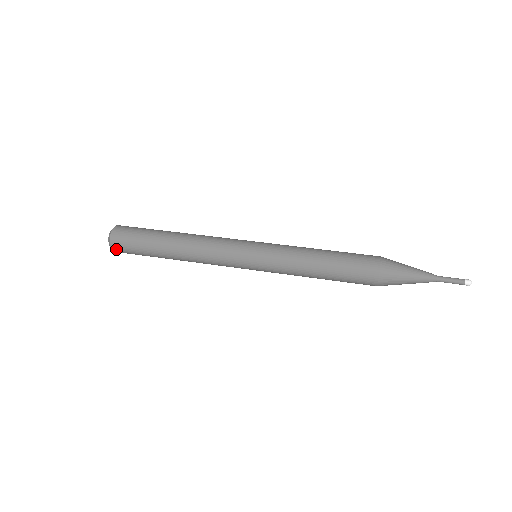
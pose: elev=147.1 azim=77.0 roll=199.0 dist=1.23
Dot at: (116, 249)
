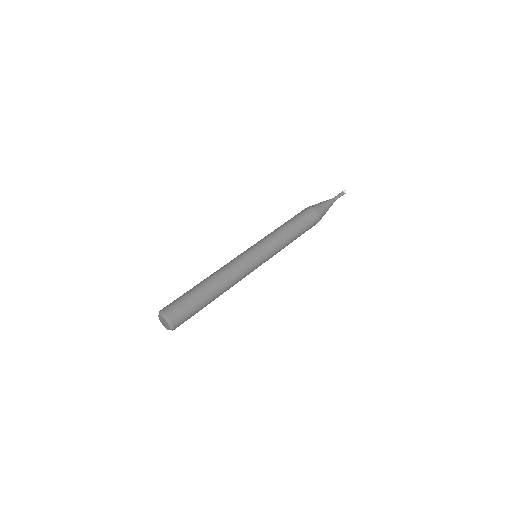
Dot at: occluded
